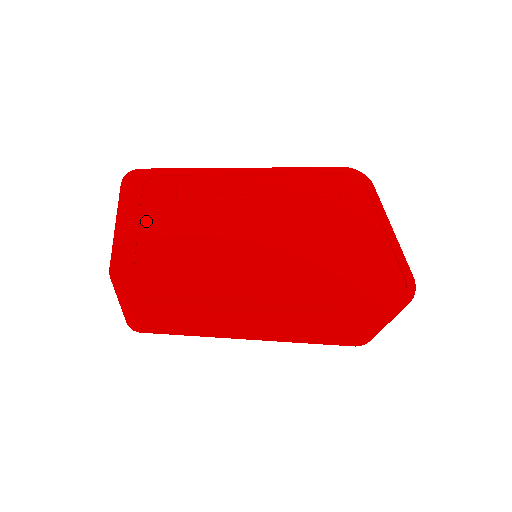
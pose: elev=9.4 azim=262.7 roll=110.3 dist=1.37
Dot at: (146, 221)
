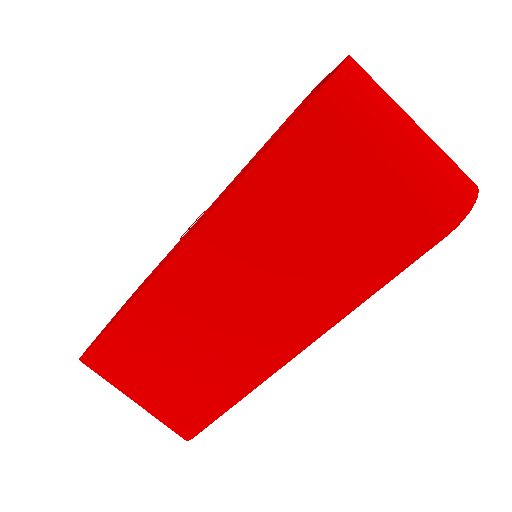
Dot at: occluded
